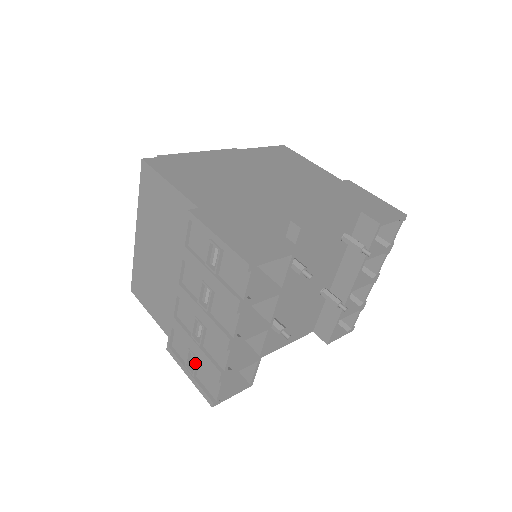
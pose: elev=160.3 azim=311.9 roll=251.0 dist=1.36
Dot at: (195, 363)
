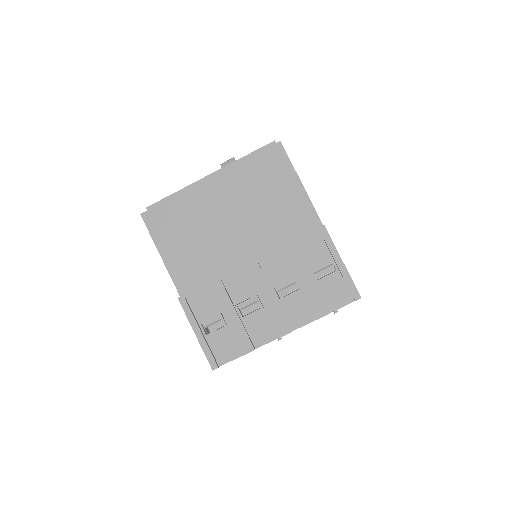
Dot at: (220, 328)
